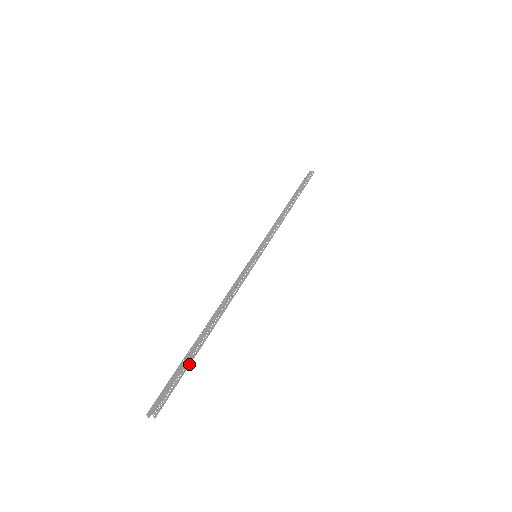
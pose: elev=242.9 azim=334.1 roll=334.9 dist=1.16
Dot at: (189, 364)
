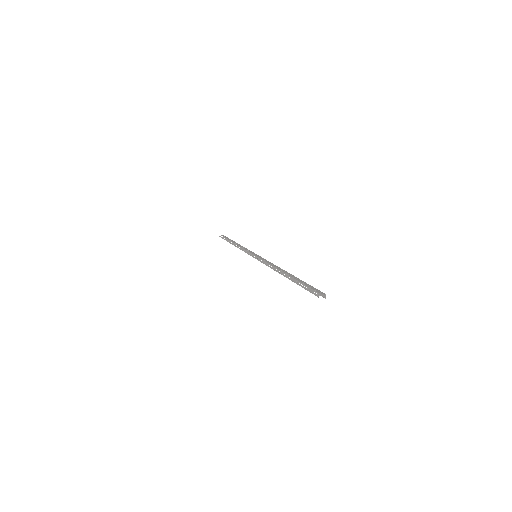
Dot at: occluded
